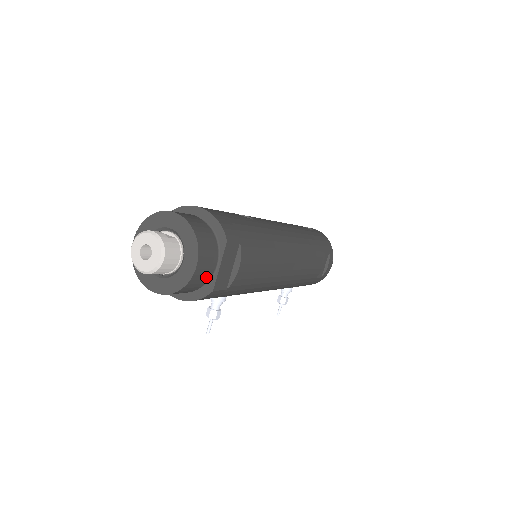
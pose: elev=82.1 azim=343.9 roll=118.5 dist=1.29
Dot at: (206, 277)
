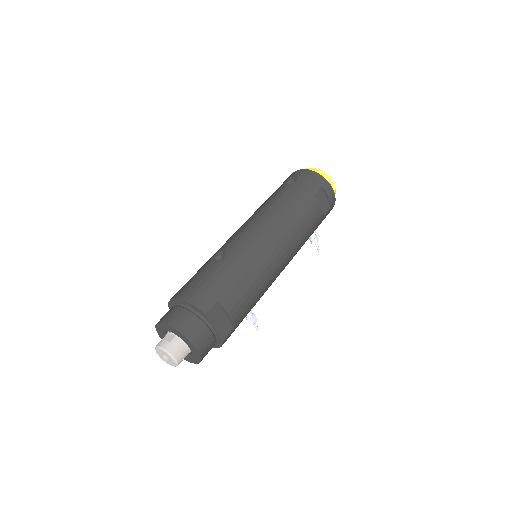
Dot at: (211, 341)
